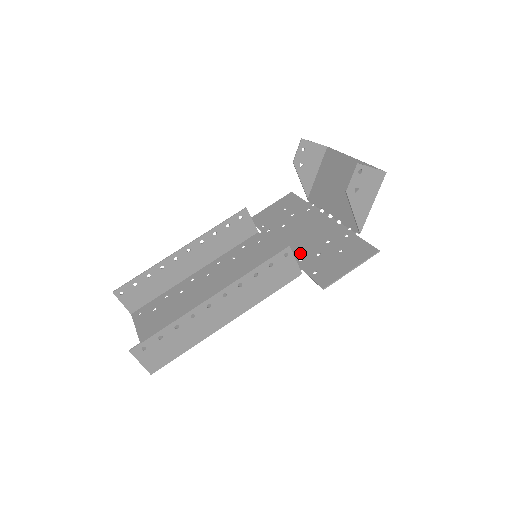
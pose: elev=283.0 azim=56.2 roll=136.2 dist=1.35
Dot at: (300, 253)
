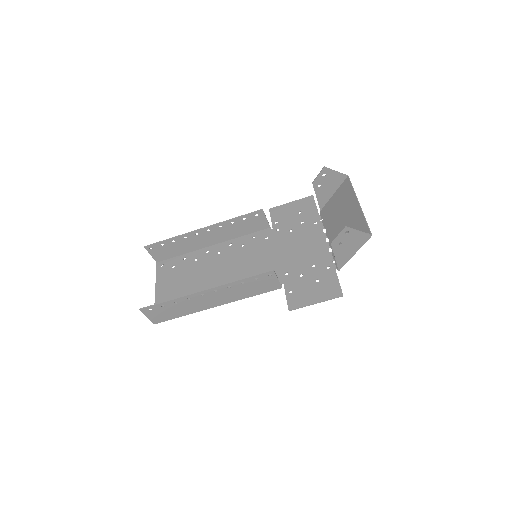
Dot at: (289, 267)
